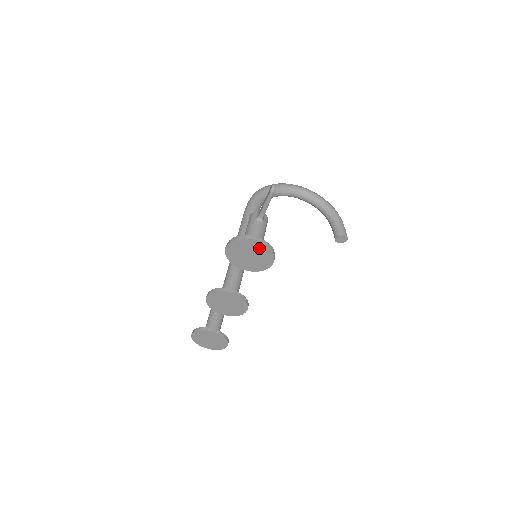
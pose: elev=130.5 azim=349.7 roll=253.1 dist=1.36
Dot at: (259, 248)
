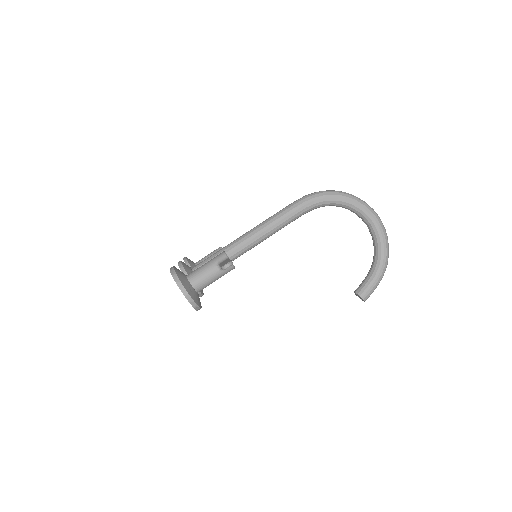
Dot at: occluded
